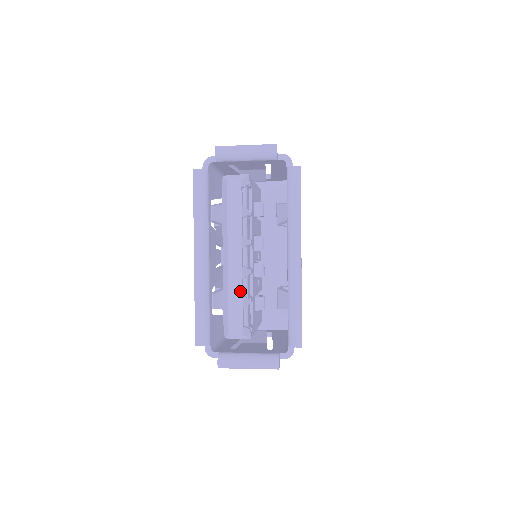
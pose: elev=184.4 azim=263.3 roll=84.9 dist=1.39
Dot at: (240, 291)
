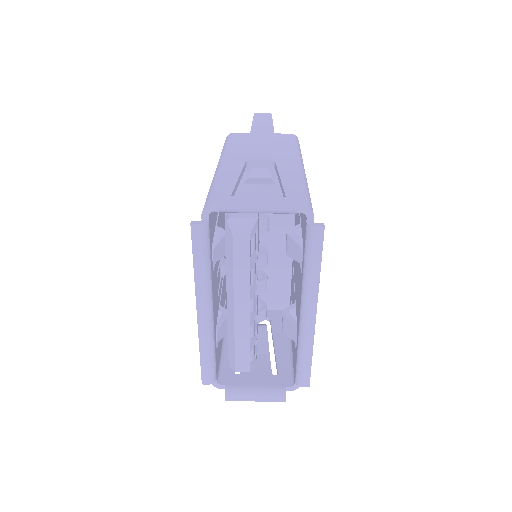
Dot at: (247, 338)
